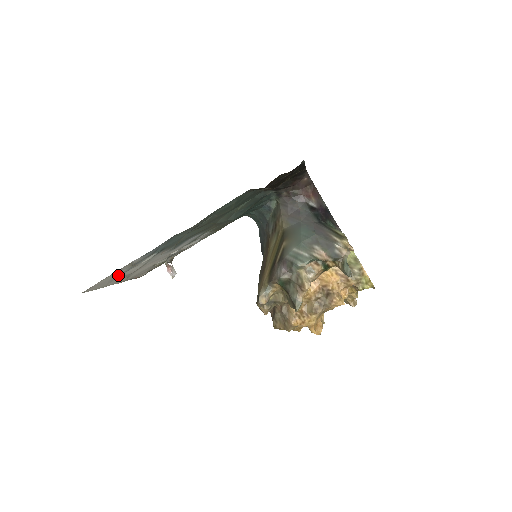
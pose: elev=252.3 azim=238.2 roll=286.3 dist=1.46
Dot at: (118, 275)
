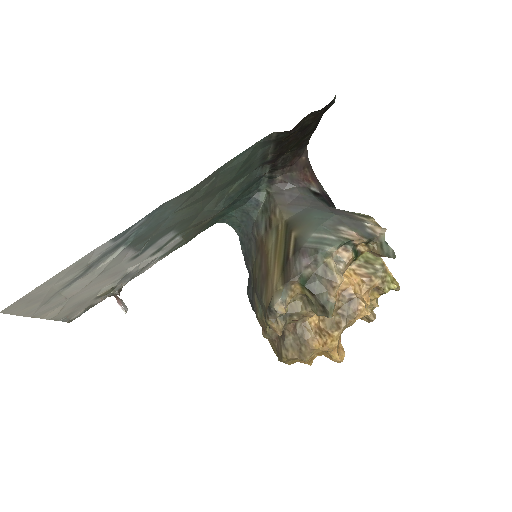
Dot at: (60, 287)
